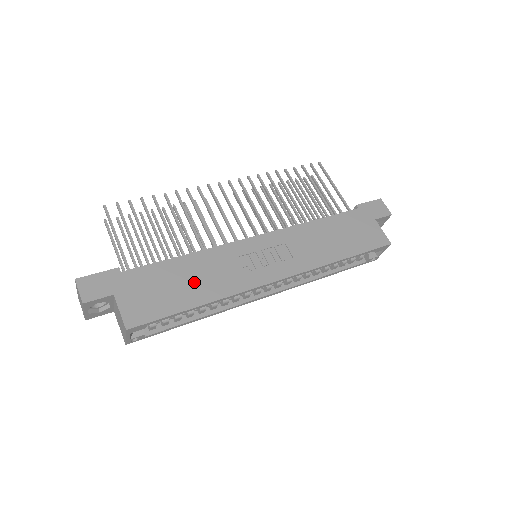
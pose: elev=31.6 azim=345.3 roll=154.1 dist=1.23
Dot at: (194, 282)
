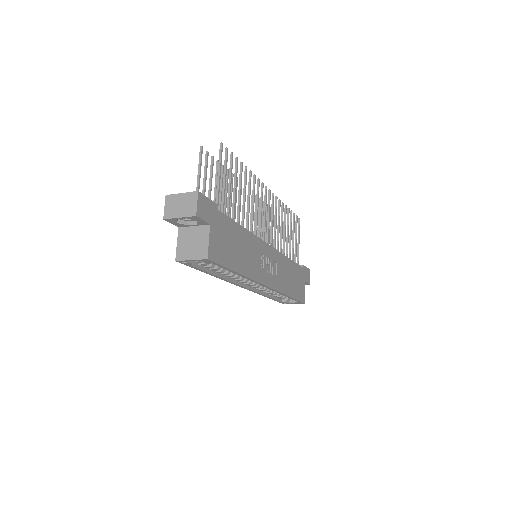
Dot at: (241, 252)
